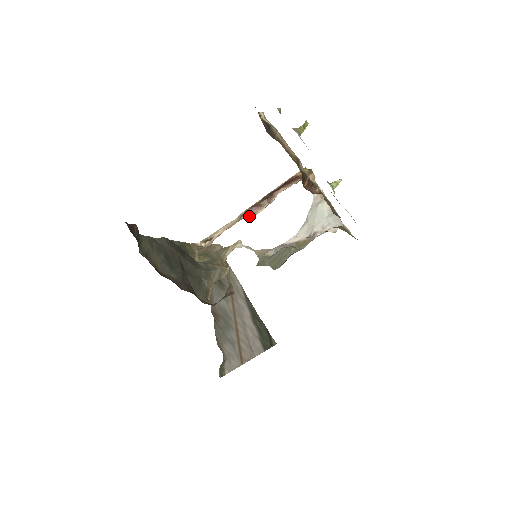
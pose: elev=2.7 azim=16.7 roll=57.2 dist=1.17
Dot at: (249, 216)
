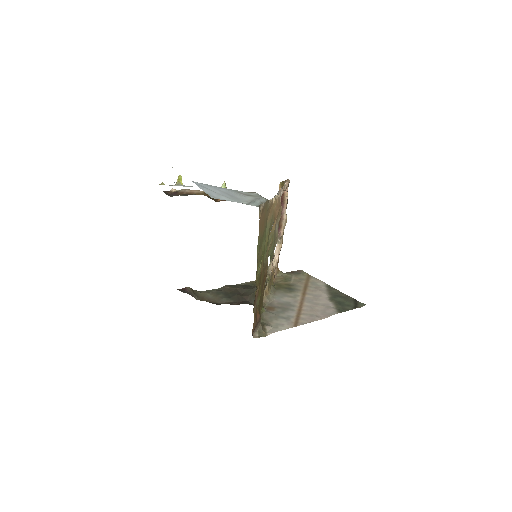
Dot at: (279, 237)
